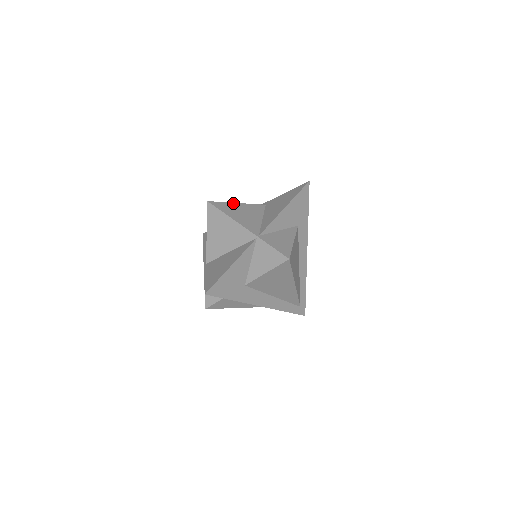
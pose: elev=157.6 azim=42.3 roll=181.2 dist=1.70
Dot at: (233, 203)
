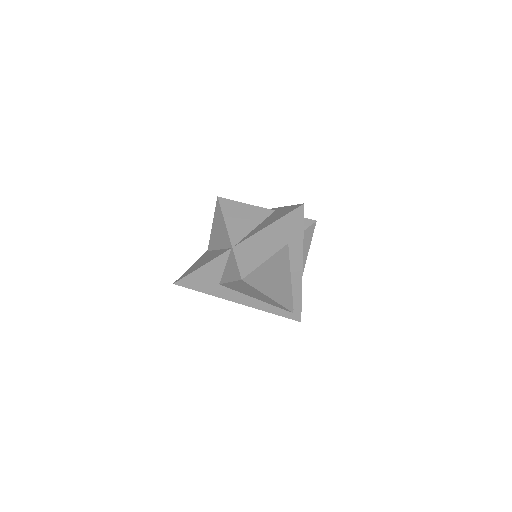
Dot at: (241, 203)
